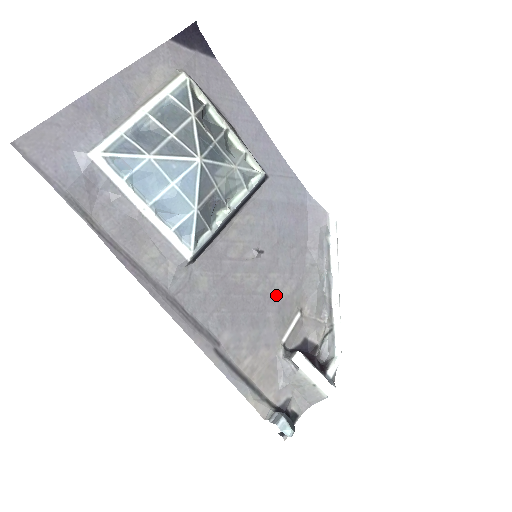
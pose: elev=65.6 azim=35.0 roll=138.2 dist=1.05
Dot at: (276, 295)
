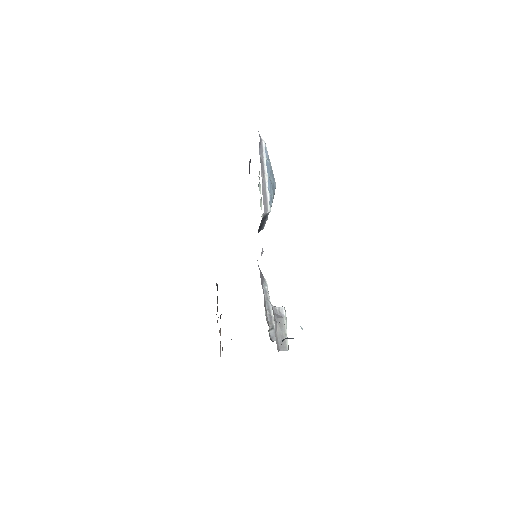
Dot at: occluded
